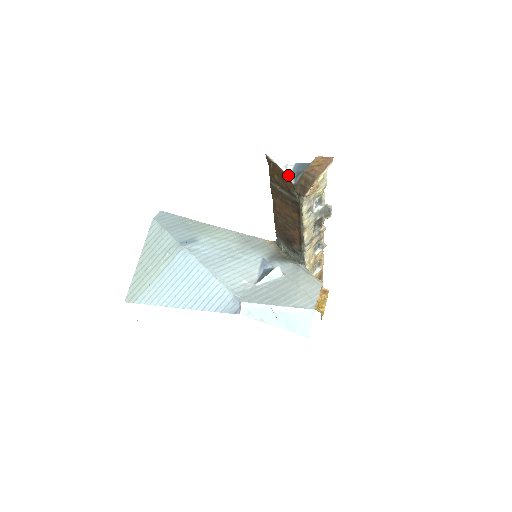
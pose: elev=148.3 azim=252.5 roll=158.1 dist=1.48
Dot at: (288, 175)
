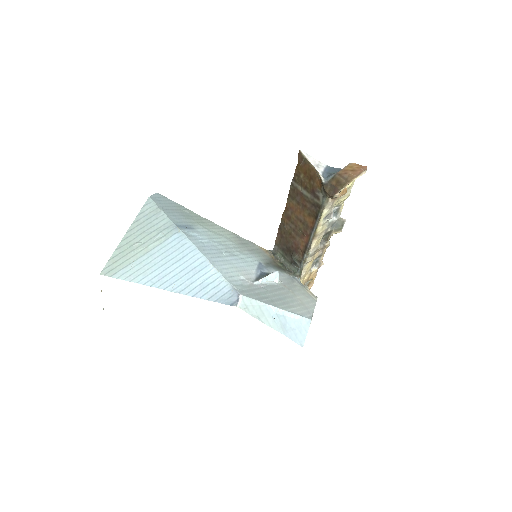
Dot at: (320, 173)
